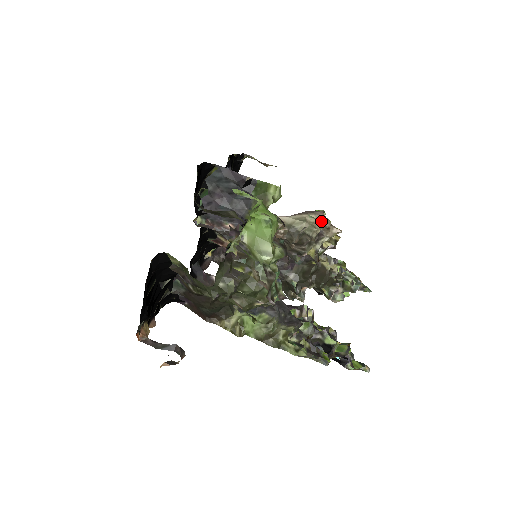
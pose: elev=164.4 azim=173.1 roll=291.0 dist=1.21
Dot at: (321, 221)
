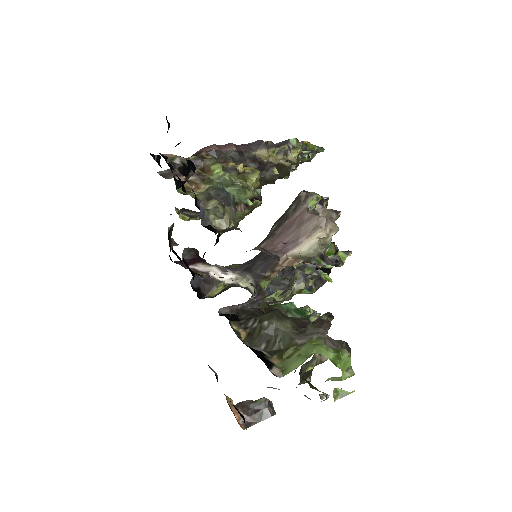
Dot at: (330, 233)
